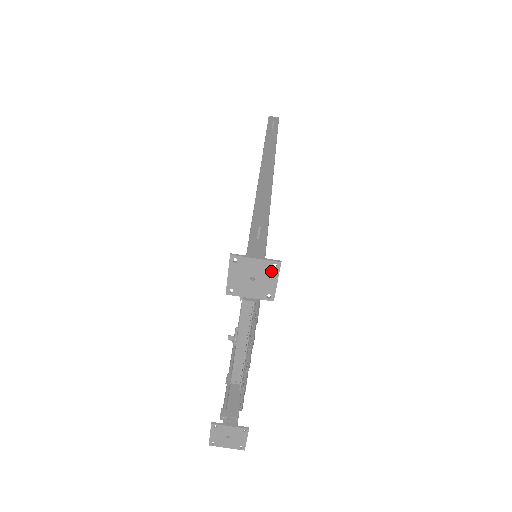
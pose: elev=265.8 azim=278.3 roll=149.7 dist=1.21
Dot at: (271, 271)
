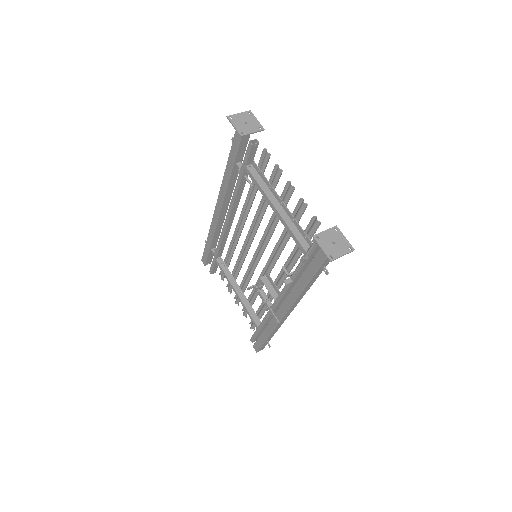
Dot at: (250, 116)
